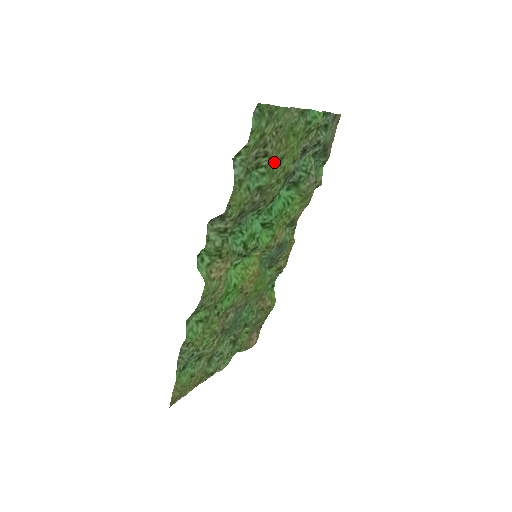
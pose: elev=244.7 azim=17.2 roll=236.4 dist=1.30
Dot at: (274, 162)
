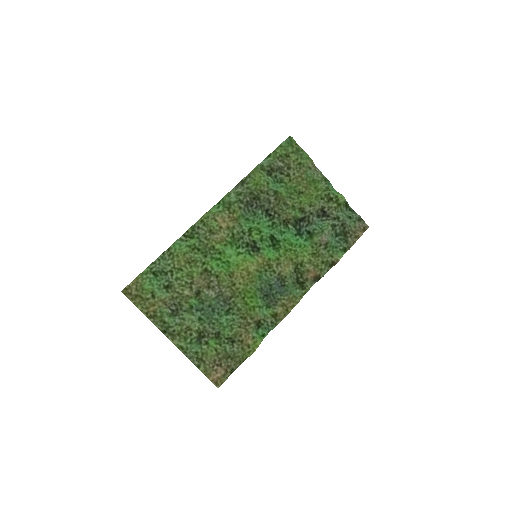
Dot at: (294, 188)
